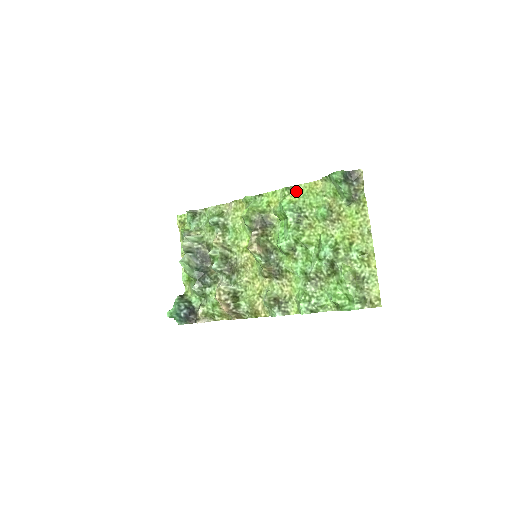
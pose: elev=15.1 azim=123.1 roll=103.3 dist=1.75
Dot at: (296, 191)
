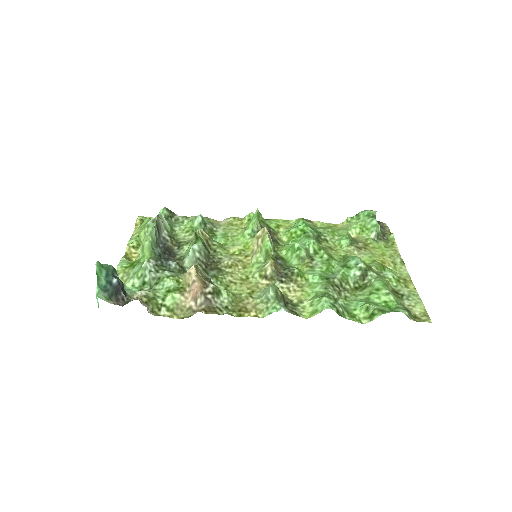
Dot at: (313, 224)
